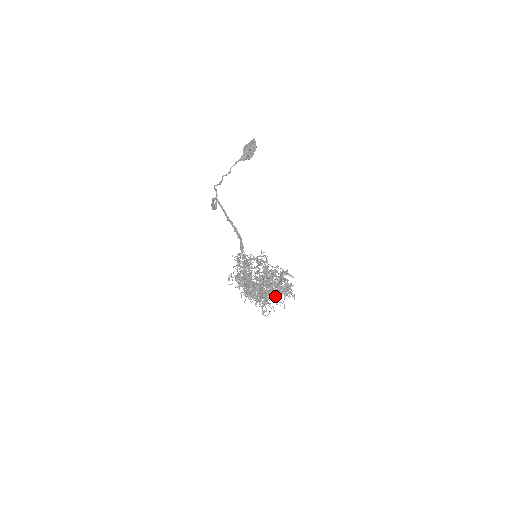
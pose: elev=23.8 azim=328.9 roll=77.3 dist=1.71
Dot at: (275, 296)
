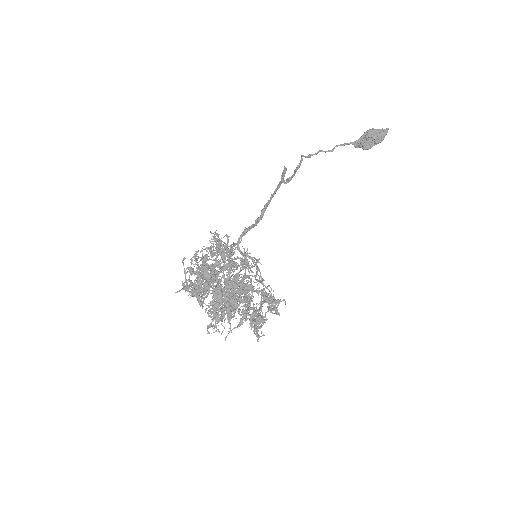
Dot at: (229, 316)
